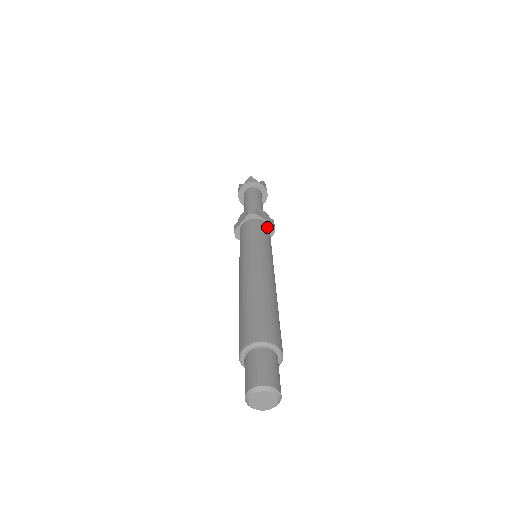
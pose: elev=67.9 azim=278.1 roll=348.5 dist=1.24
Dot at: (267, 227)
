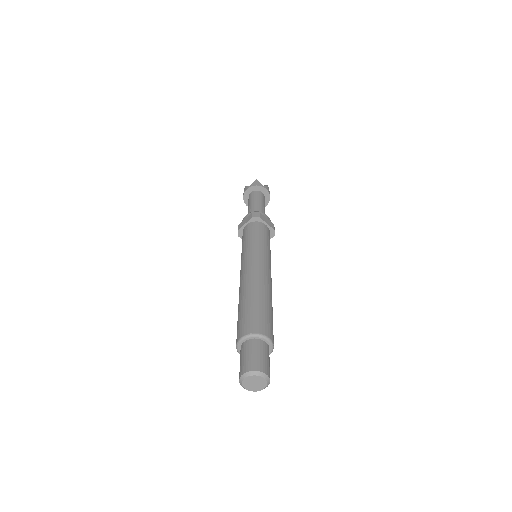
Dot at: (268, 231)
